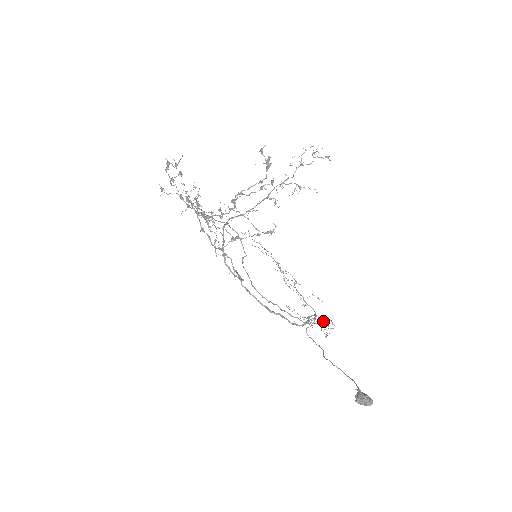
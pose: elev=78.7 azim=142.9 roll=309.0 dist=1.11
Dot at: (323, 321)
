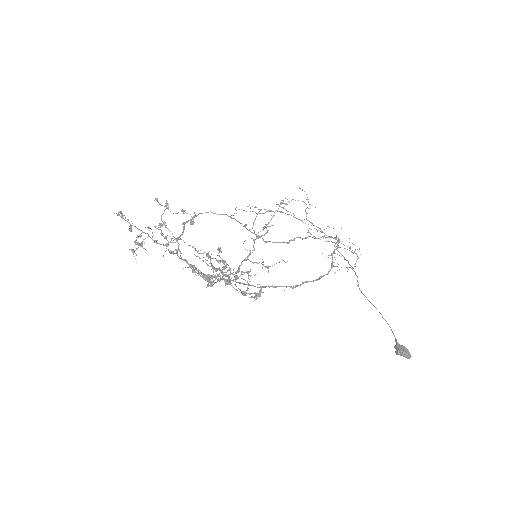
Dot at: occluded
